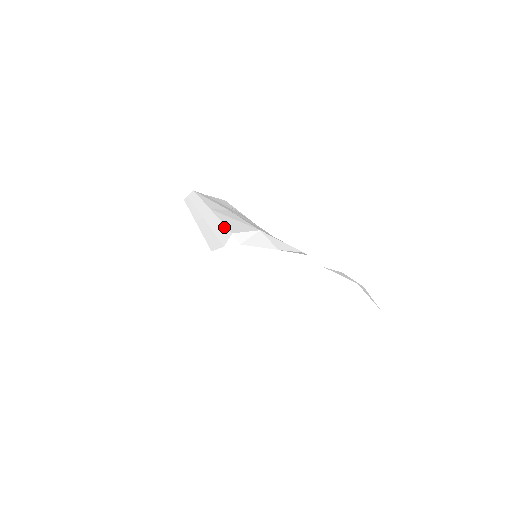
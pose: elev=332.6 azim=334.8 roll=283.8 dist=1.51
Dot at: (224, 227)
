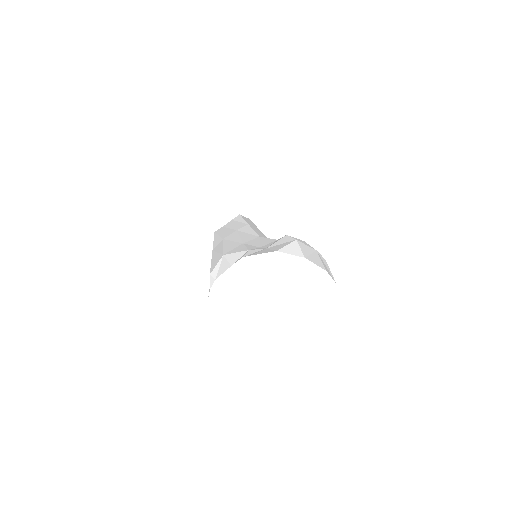
Dot at: occluded
